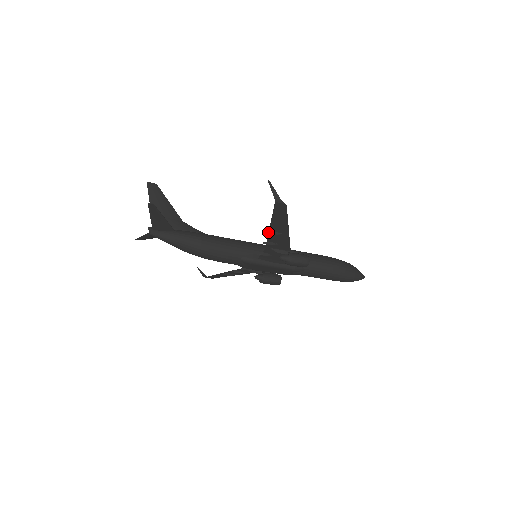
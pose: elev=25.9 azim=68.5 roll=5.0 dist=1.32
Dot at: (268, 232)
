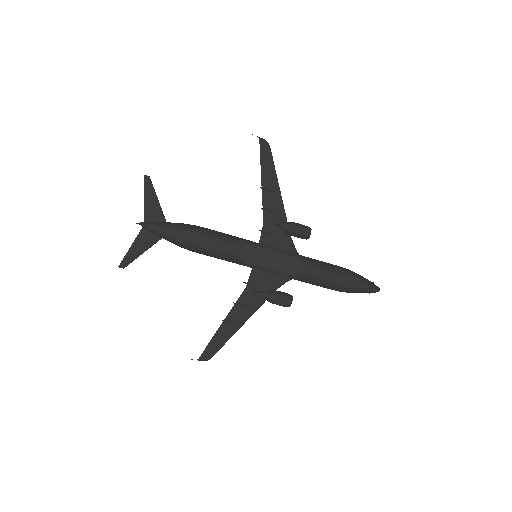
Dot at: (261, 187)
